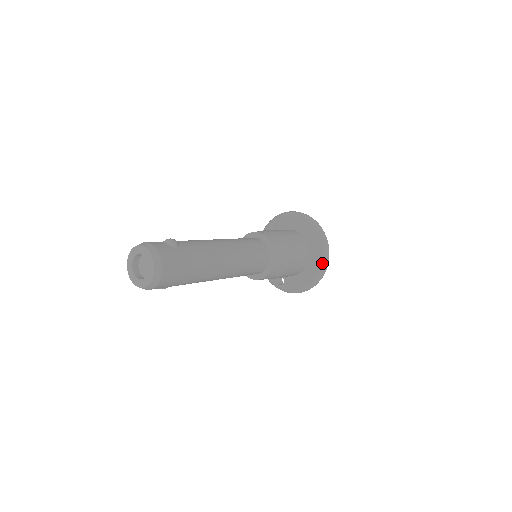
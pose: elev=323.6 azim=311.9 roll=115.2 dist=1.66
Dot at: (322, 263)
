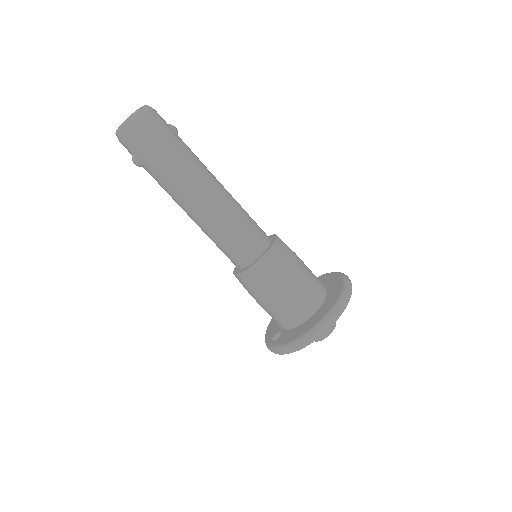
Dot at: (331, 309)
